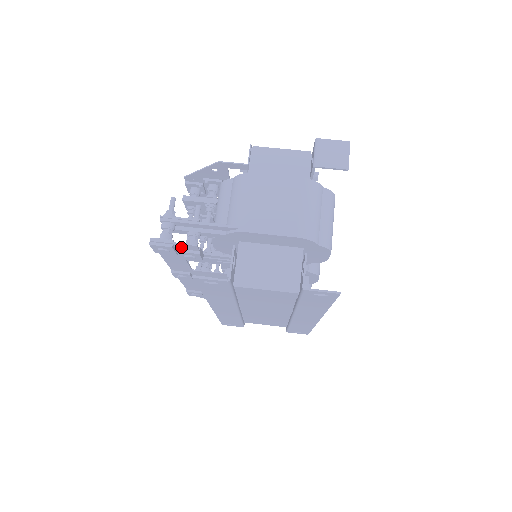
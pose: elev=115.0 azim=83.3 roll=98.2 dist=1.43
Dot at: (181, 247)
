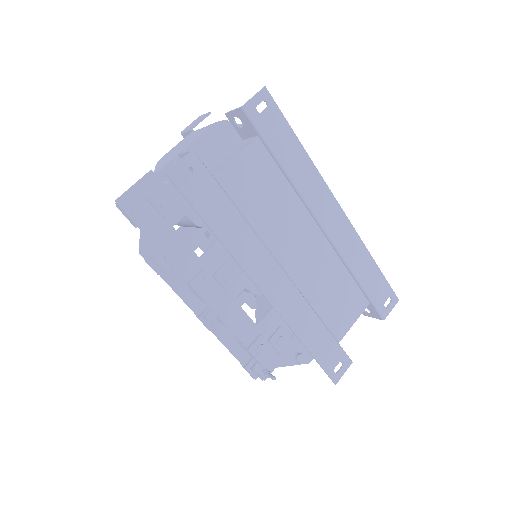
Dot at: (145, 189)
